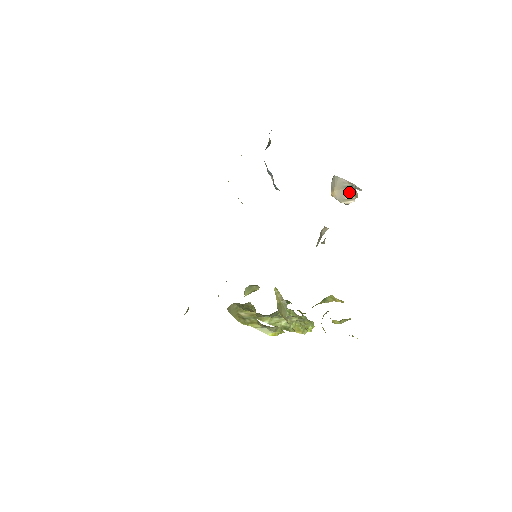
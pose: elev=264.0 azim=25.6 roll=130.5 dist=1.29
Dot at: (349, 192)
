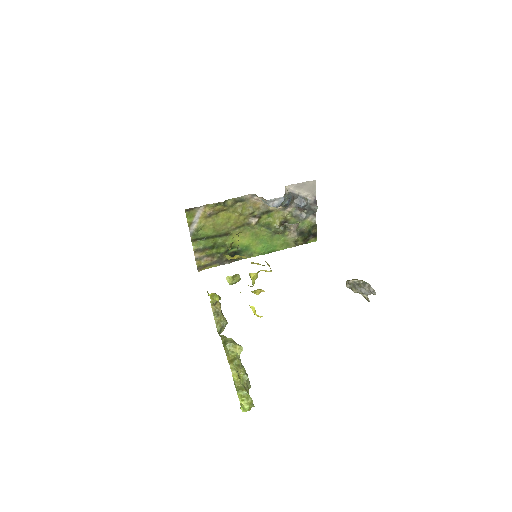
Dot at: occluded
